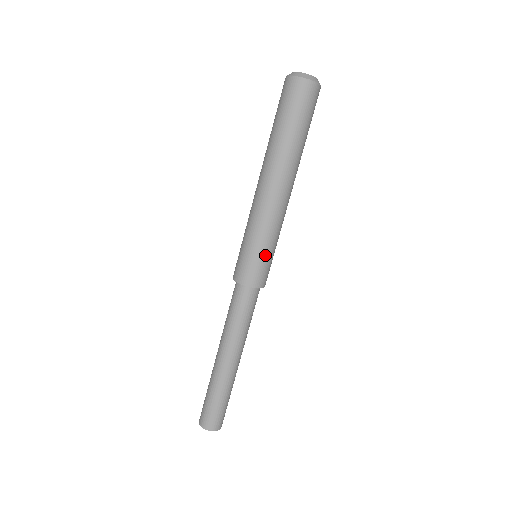
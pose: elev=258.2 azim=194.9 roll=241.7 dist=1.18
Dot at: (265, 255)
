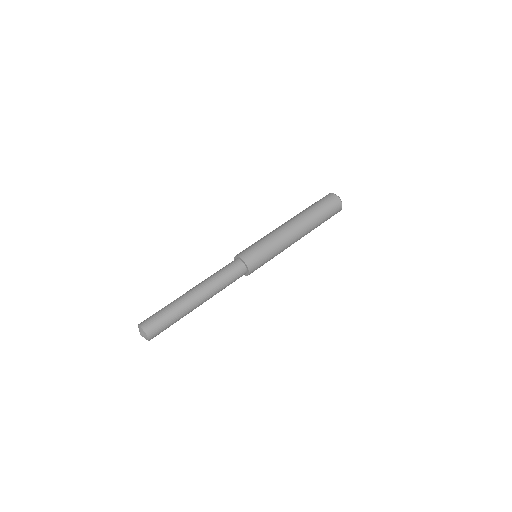
Dot at: (256, 244)
